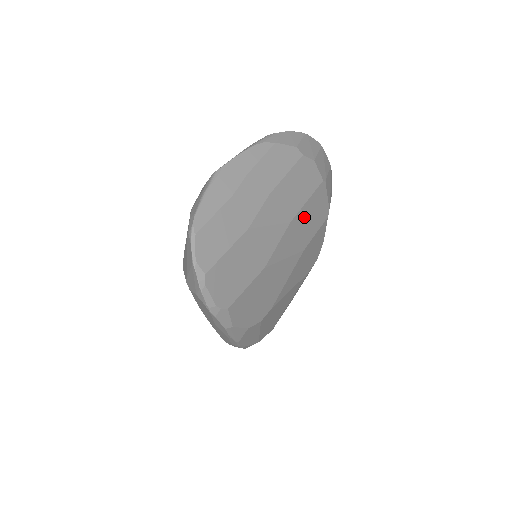
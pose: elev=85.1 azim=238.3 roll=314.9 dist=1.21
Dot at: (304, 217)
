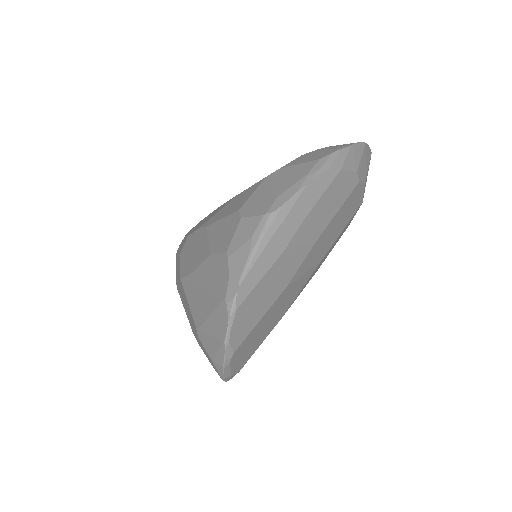
Dot at: (331, 247)
